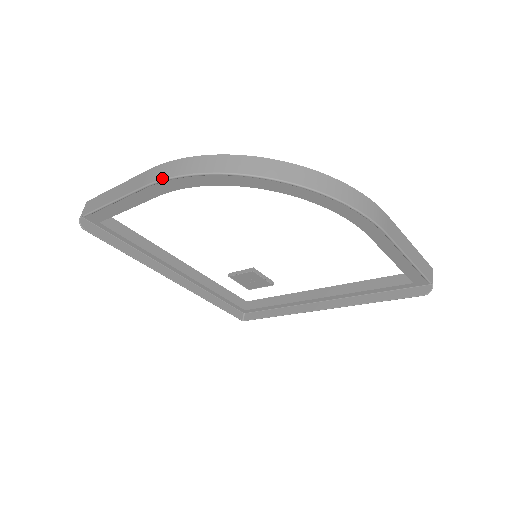
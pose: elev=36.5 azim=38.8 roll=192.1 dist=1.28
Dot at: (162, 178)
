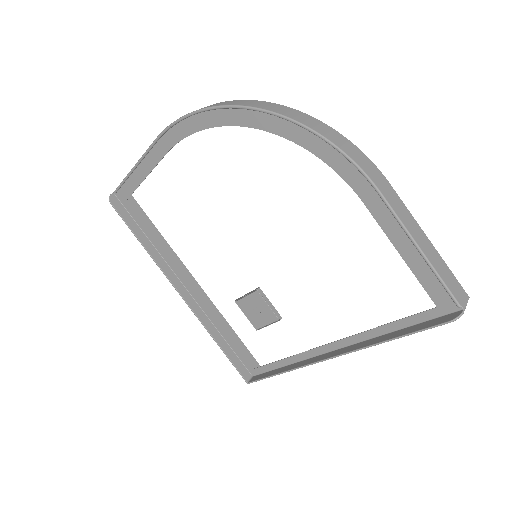
Dot at: (169, 125)
